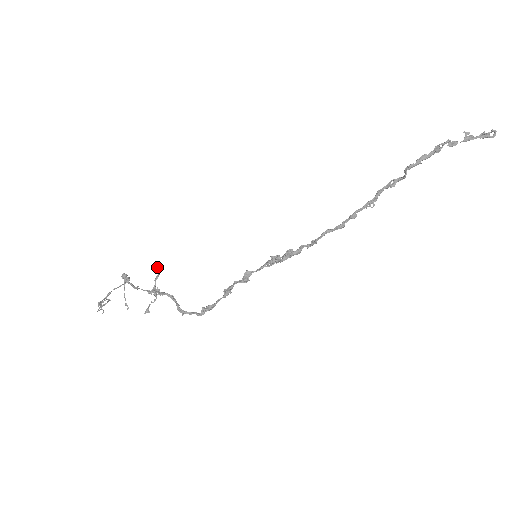
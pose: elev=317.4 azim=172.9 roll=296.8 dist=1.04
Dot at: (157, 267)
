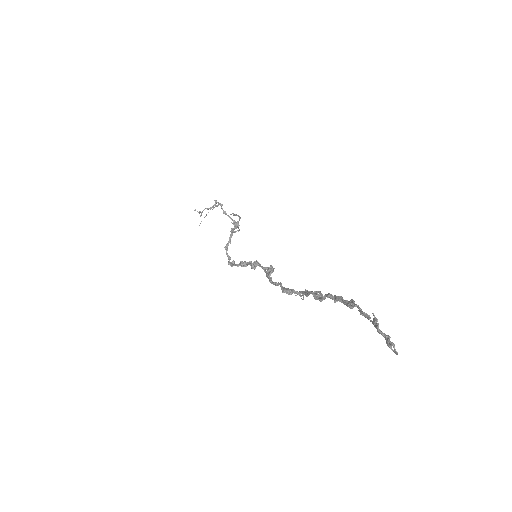
Dot at: (224, 211)
